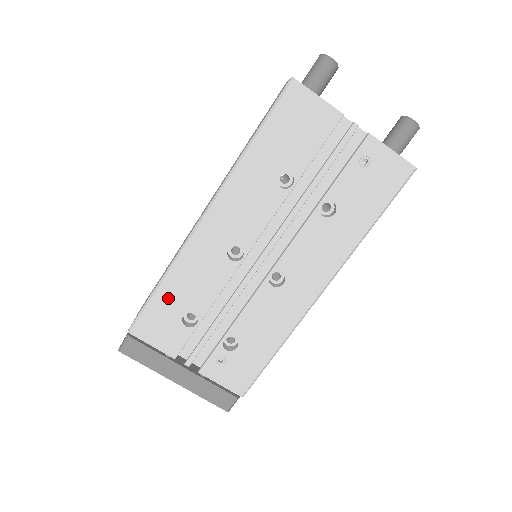
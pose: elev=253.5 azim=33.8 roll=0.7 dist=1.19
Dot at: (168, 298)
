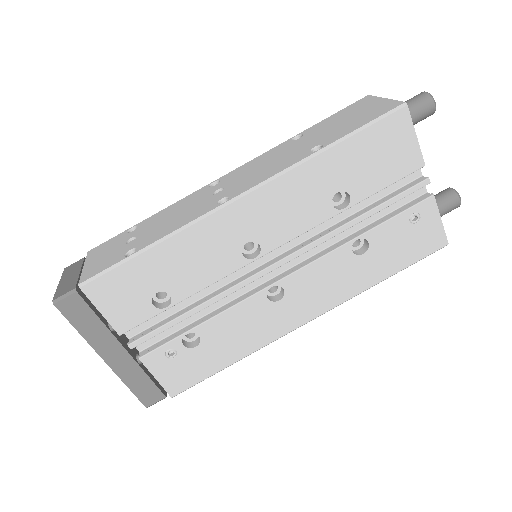
Dot at: (151, 267)
